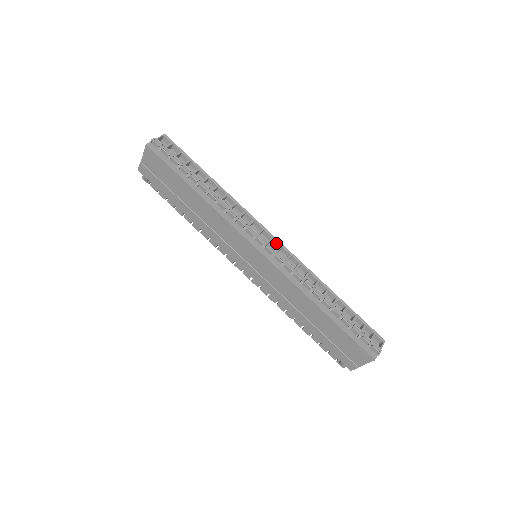
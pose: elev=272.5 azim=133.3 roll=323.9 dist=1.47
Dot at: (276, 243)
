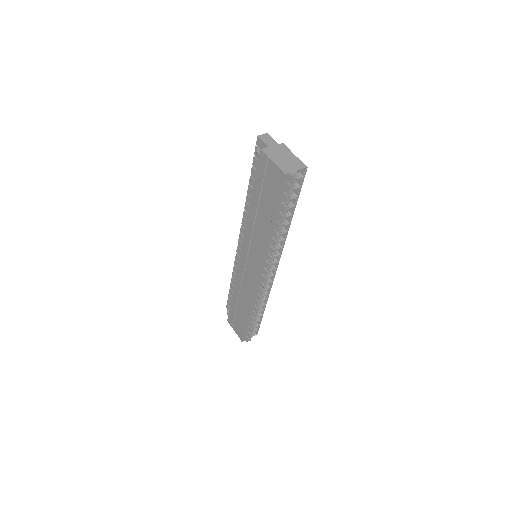
Dot at: (273, 271)
